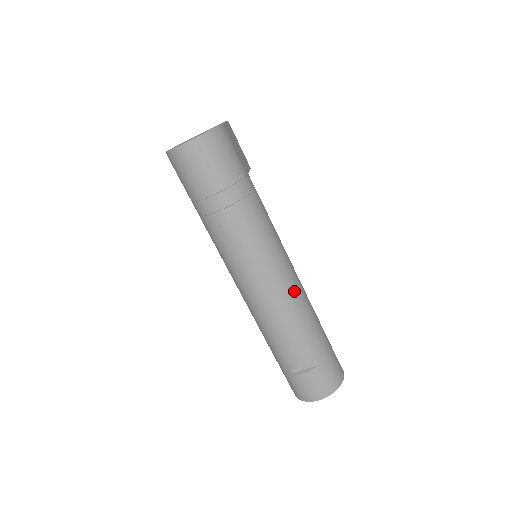
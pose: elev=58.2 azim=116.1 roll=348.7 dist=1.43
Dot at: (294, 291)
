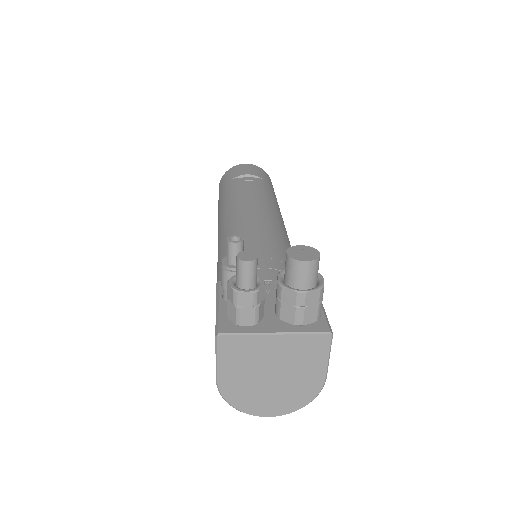
Dot at: occluded
